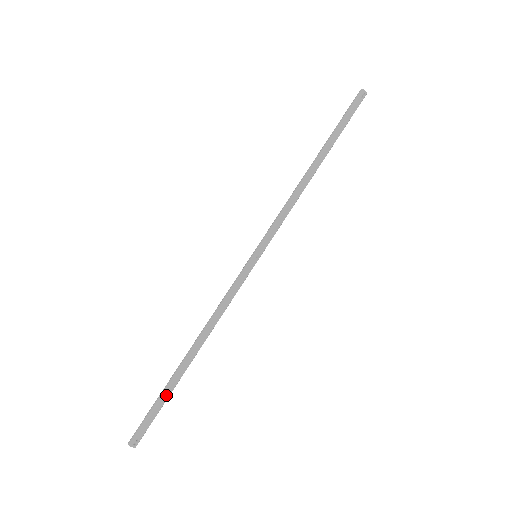
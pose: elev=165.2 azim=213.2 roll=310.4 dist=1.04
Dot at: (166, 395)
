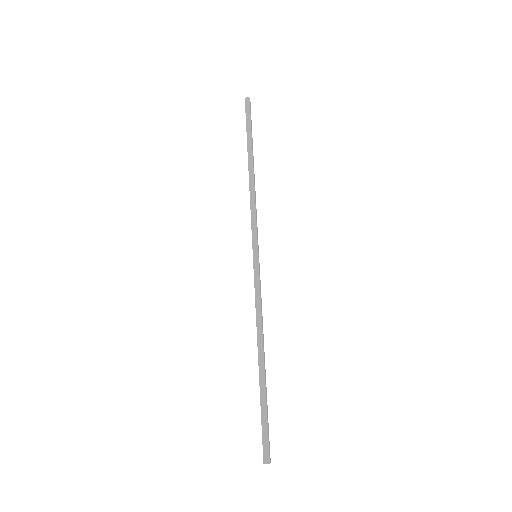
Dot at: occluded
